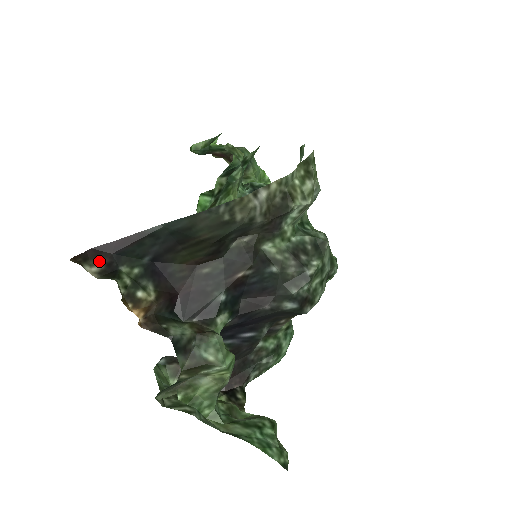
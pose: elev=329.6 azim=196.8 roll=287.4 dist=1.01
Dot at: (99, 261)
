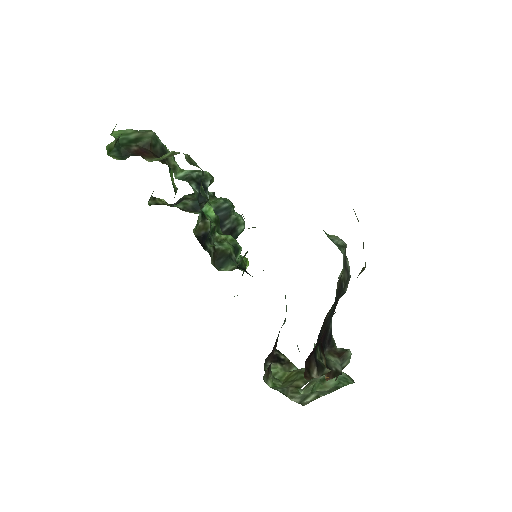
Dot at: (313, 365)
